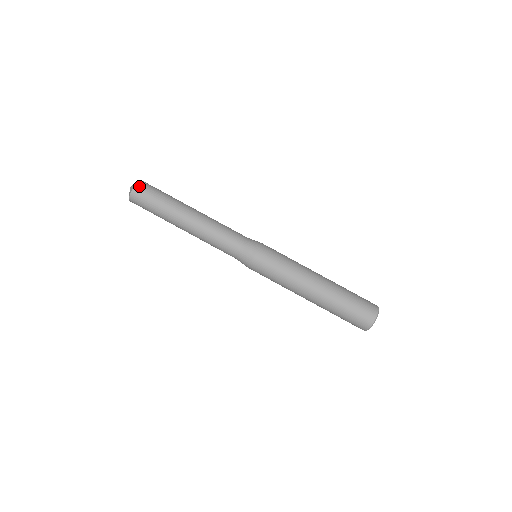
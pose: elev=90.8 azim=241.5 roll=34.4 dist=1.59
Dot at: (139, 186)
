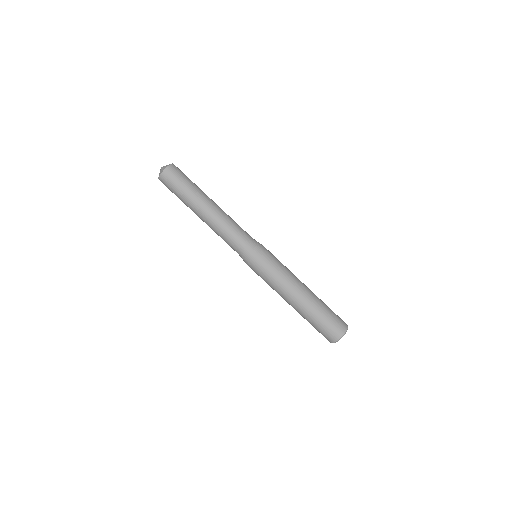
Dot at: (169, 170)
